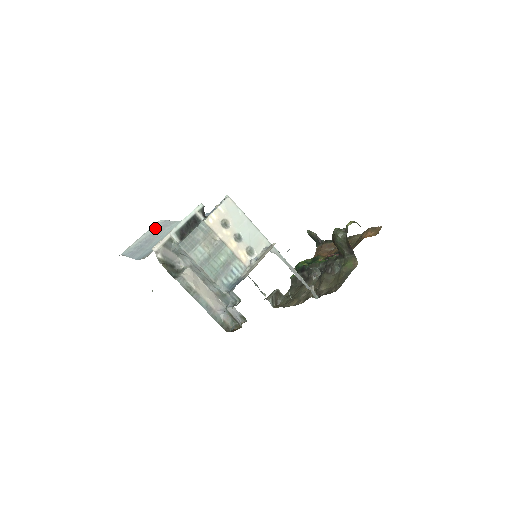
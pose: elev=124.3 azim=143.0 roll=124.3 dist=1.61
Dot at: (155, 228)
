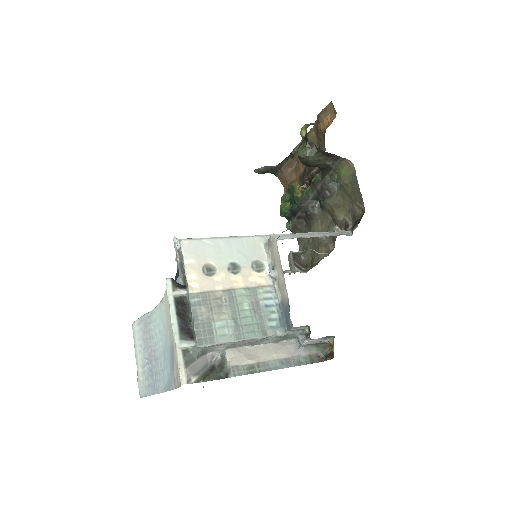
Dot at: (140, 337)
